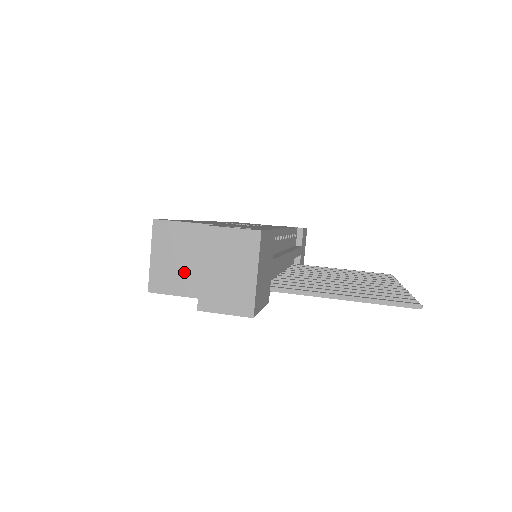
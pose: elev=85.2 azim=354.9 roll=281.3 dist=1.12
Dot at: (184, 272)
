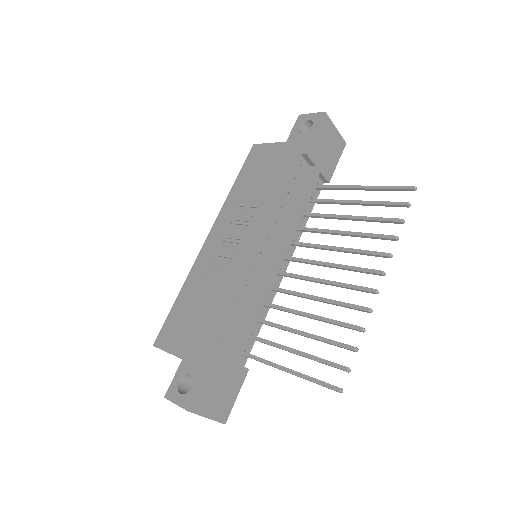
Dot at: occluded
